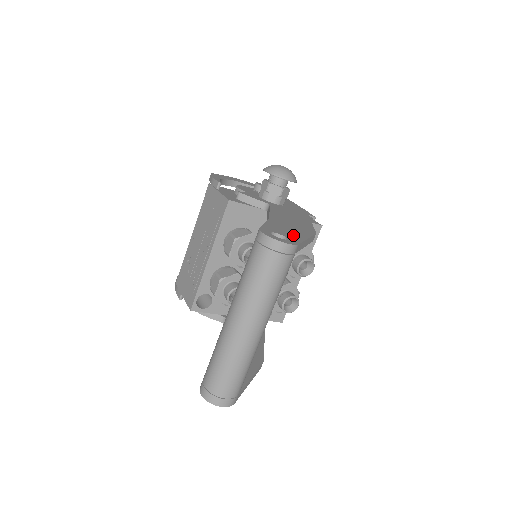
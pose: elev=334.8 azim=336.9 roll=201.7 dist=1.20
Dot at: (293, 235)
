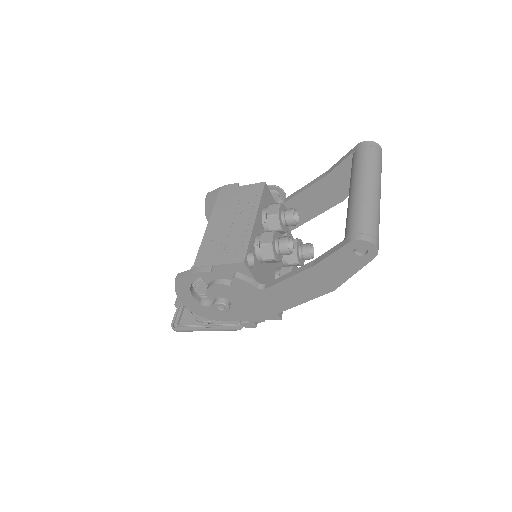
Dot at: occluded
